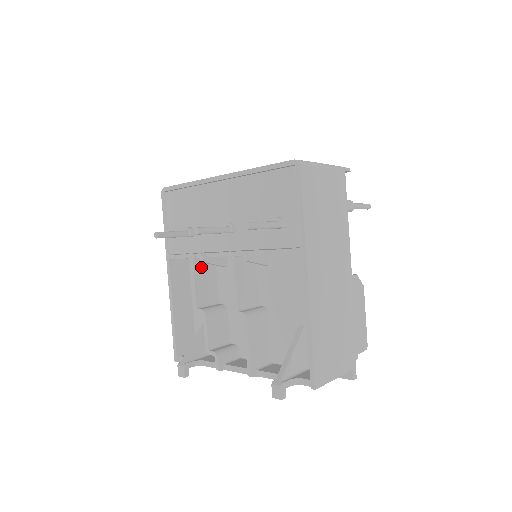
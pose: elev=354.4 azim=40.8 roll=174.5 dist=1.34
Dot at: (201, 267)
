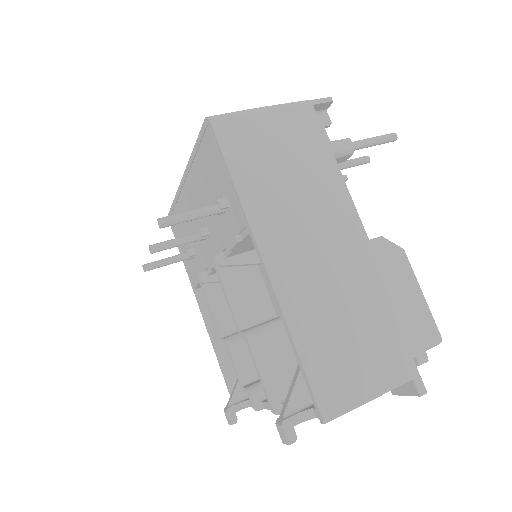
Dot at: (215, 289)
